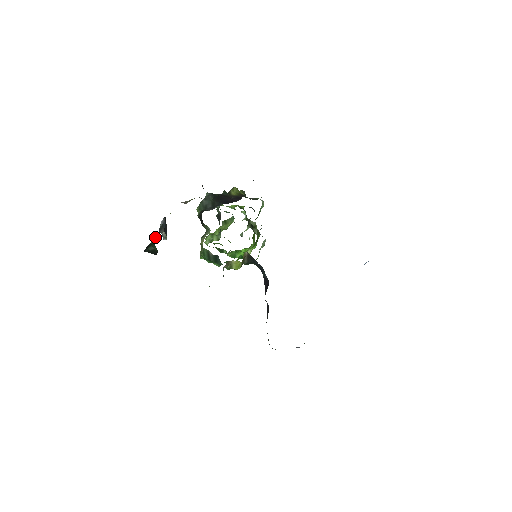
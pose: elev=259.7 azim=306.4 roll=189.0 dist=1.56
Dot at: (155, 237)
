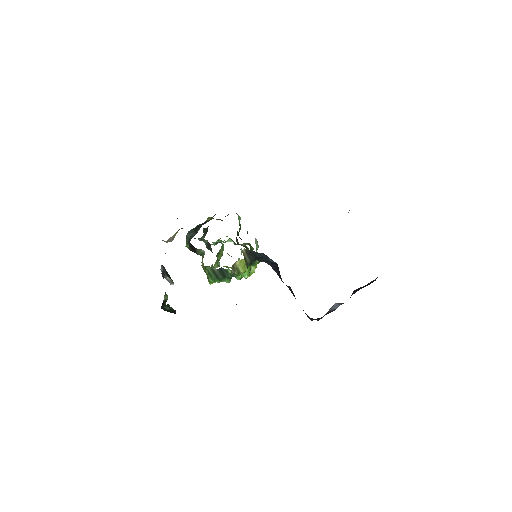
Dot at: (165, 294)
